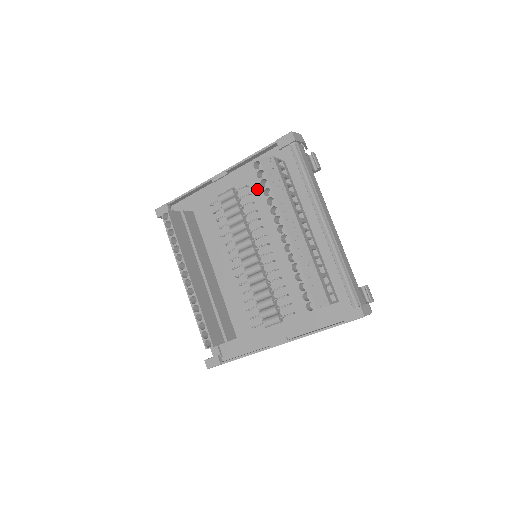
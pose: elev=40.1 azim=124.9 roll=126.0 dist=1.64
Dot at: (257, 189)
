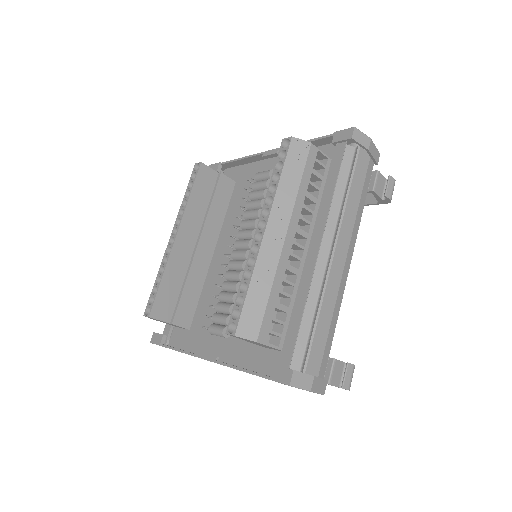
Dot at: occluded
